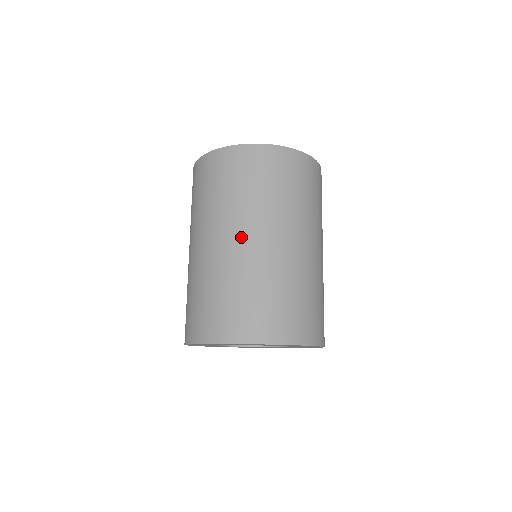
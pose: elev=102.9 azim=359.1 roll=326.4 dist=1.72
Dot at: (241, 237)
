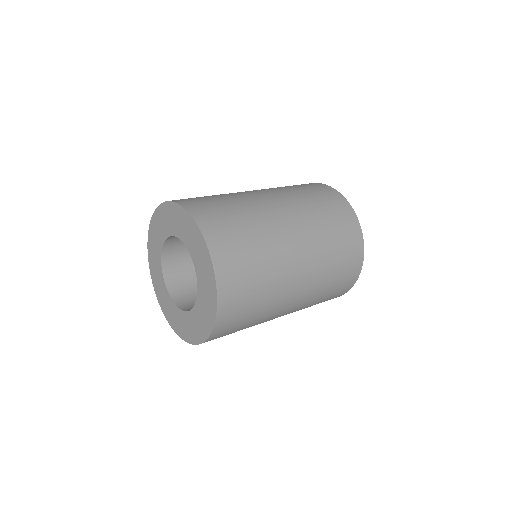
Dot at: (277, 204)
